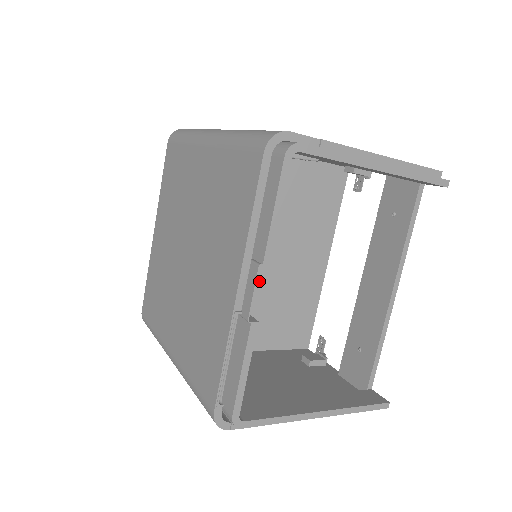
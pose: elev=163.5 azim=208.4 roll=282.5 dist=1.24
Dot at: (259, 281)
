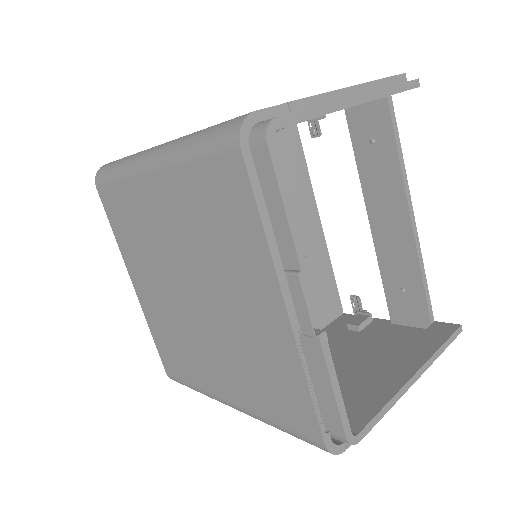
Dot at: occluded
